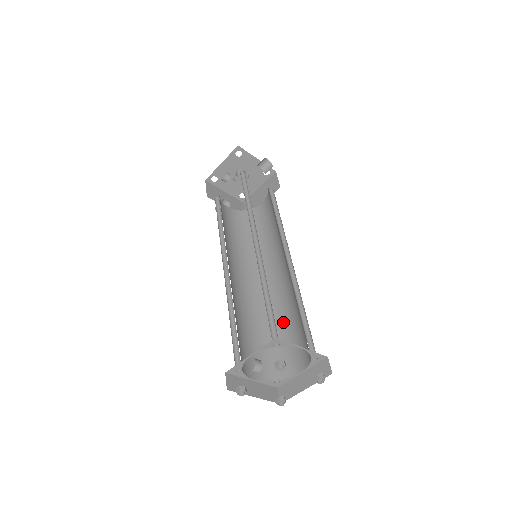
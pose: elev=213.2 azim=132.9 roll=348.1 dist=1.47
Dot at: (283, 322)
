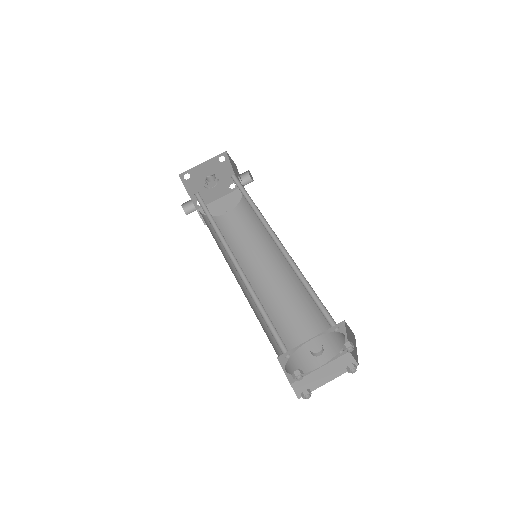
Dot at: (286, 322)
